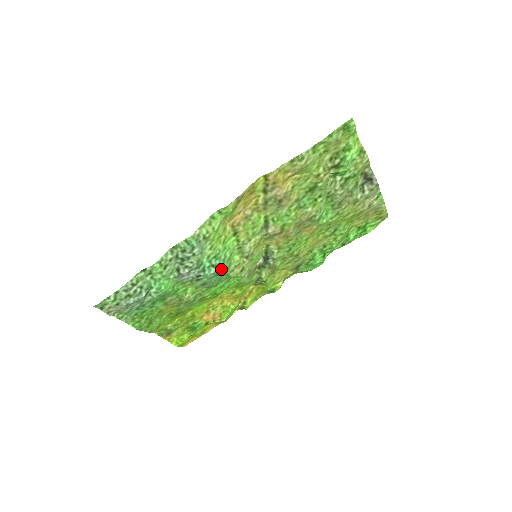
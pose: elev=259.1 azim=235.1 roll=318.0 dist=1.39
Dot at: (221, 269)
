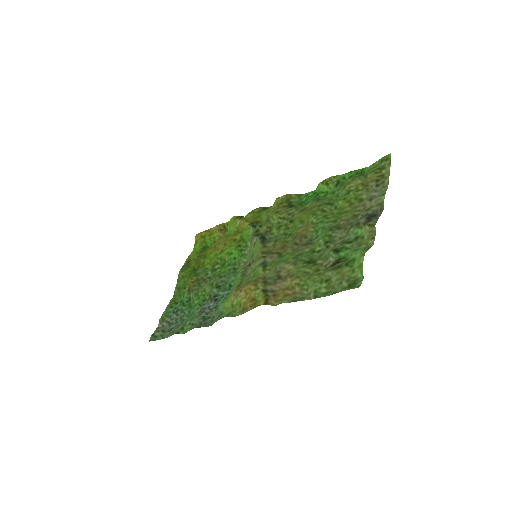
Dot at: occluded
